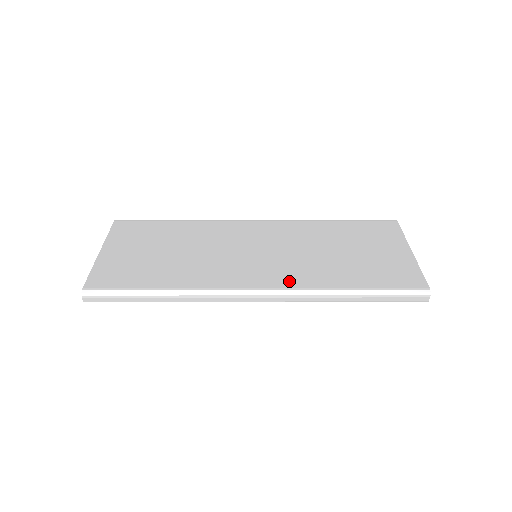
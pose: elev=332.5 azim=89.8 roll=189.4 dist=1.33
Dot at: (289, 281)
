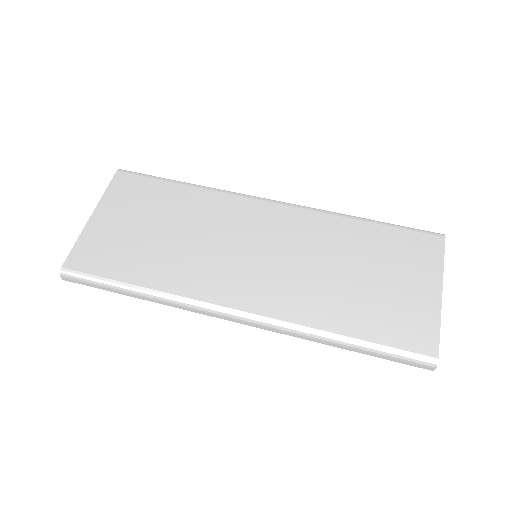
Dot at: (277, 308)
